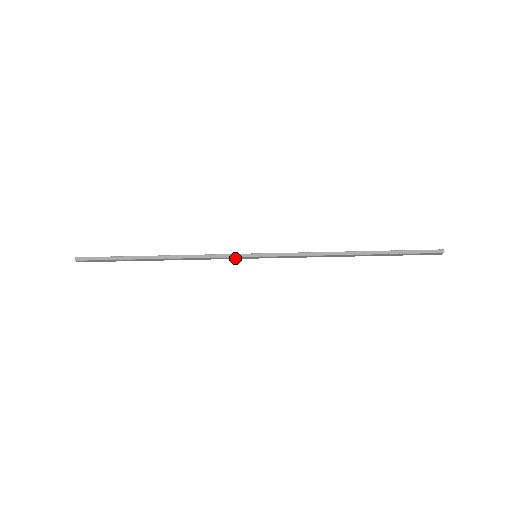
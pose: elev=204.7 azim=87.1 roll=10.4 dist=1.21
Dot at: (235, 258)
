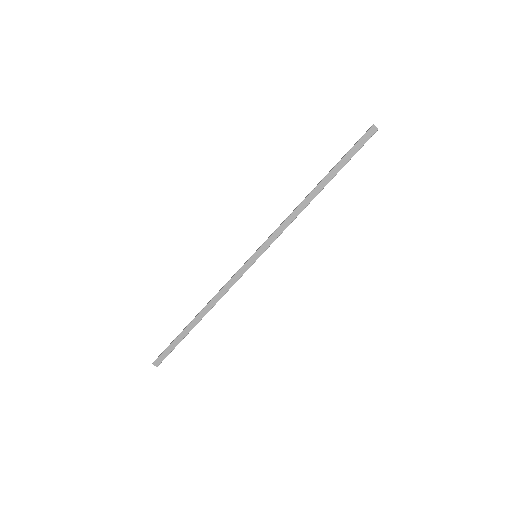
Dot at: (244, 270)
